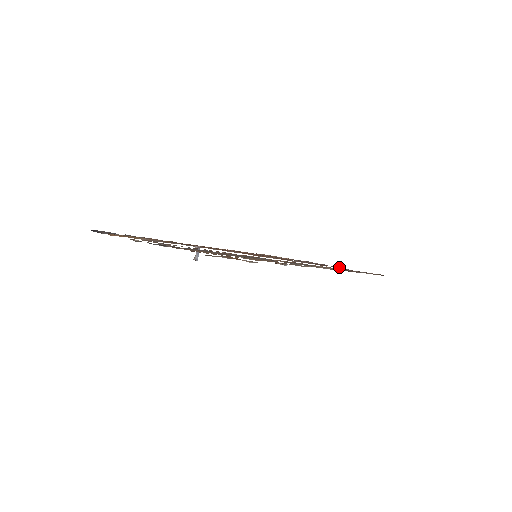
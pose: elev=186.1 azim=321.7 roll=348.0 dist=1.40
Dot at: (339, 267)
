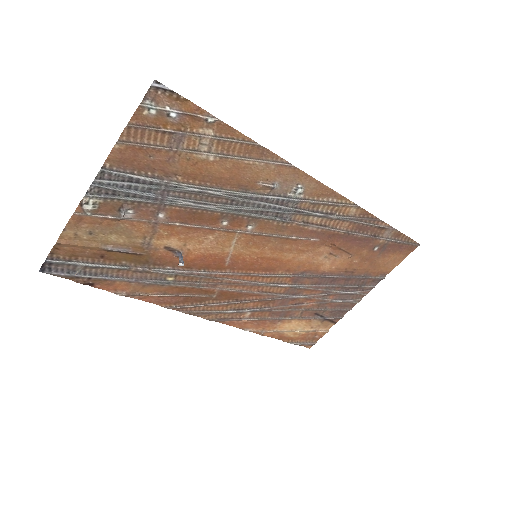
Dot at: (374, 285)
